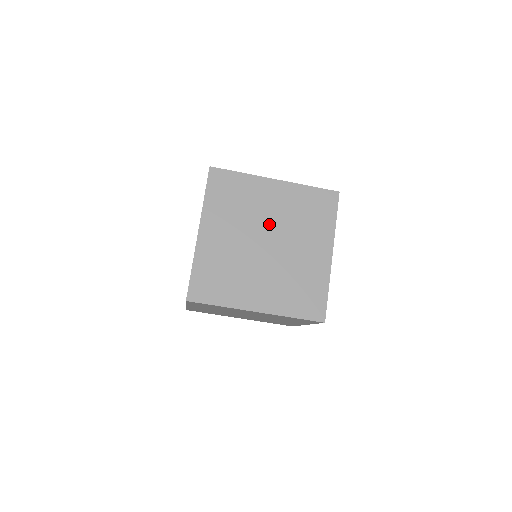
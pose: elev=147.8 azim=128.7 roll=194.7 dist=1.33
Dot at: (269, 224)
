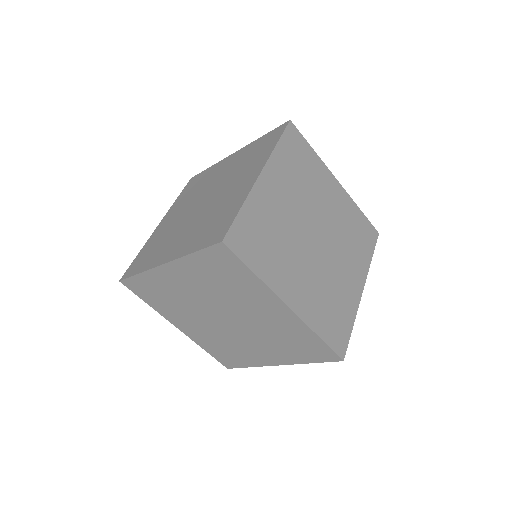
Dot at: (323, 218)
